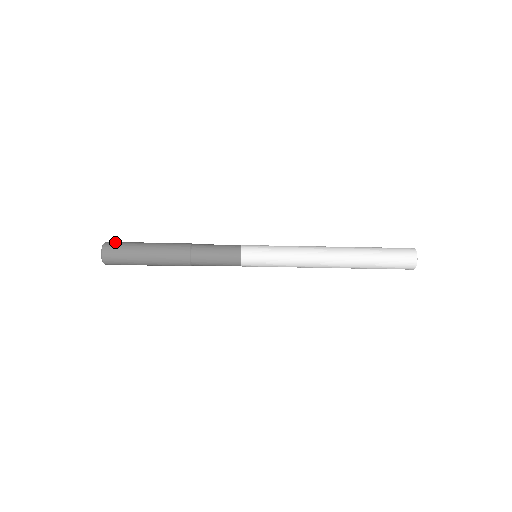
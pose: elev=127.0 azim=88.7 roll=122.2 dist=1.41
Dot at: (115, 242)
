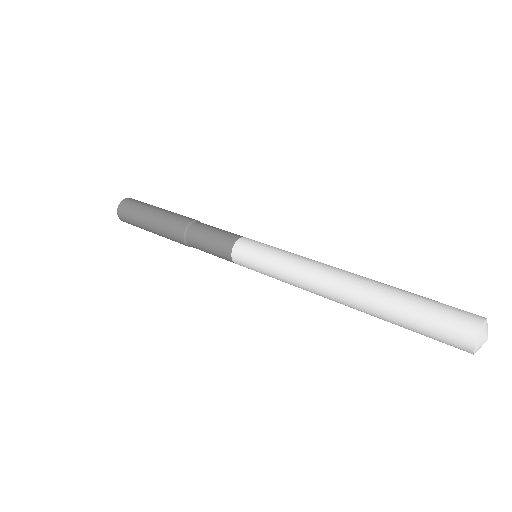
Dot at: (130, 201)
